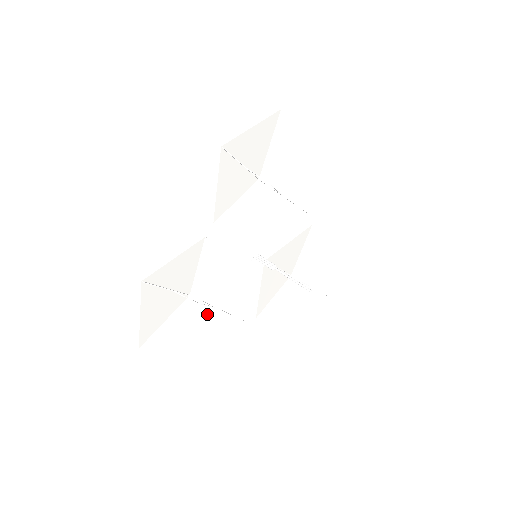
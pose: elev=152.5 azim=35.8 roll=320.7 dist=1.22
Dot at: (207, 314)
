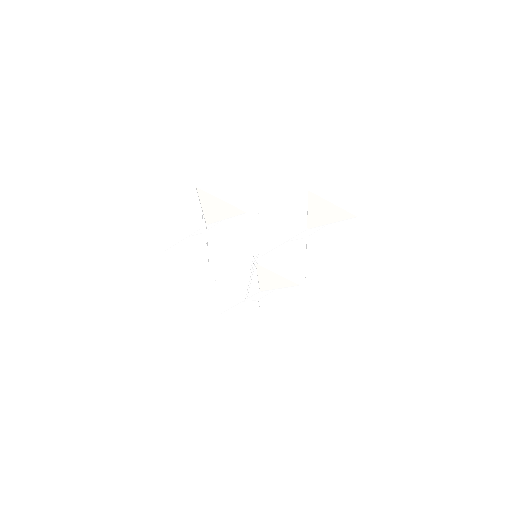
Dot at: (200, 244)
